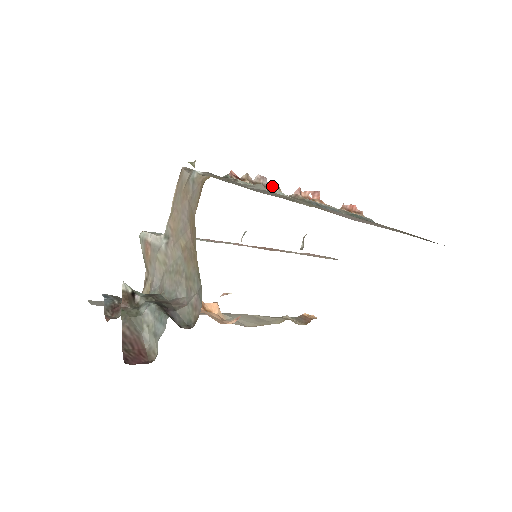
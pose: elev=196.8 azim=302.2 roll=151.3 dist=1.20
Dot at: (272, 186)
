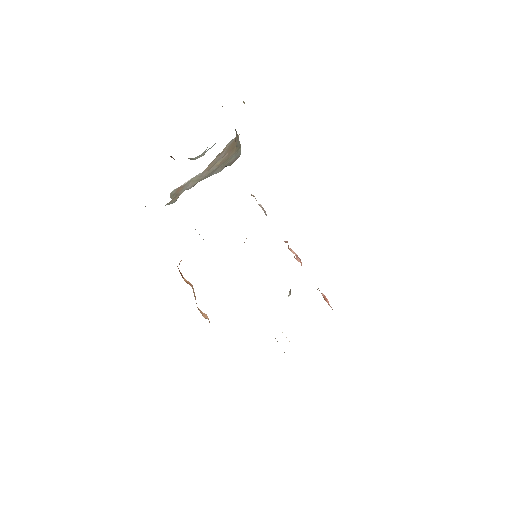
Dot at: occluded
